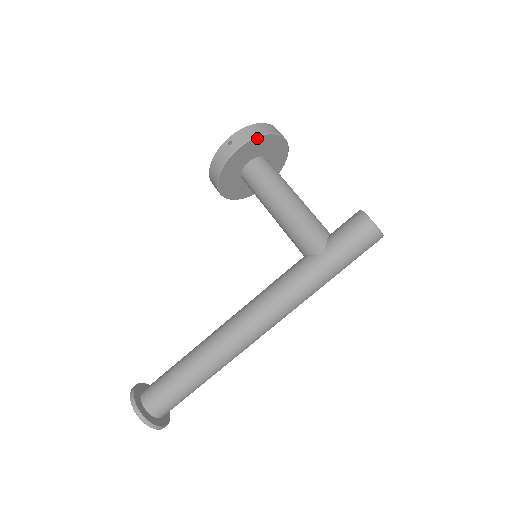
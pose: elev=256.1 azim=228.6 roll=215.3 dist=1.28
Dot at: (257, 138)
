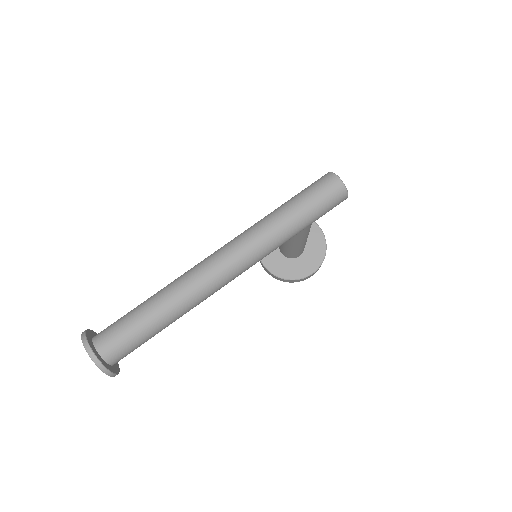
Dot at: occluded
